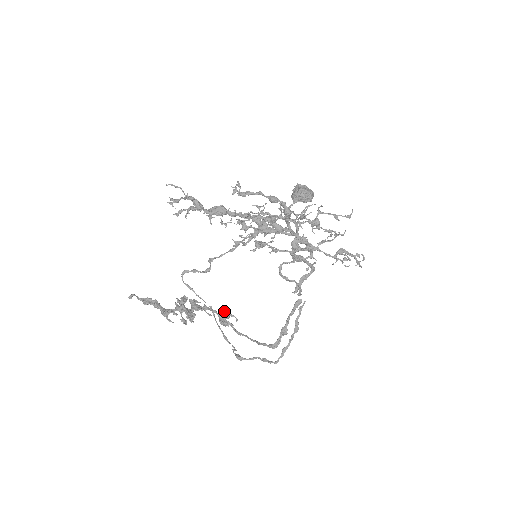
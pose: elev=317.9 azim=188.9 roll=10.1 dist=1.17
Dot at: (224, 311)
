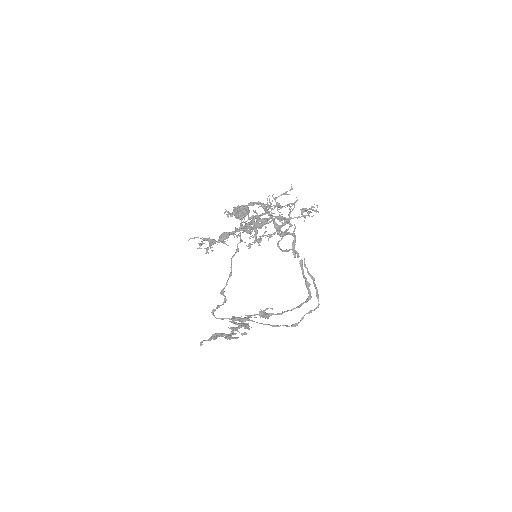
Dot at: (259, 312)
